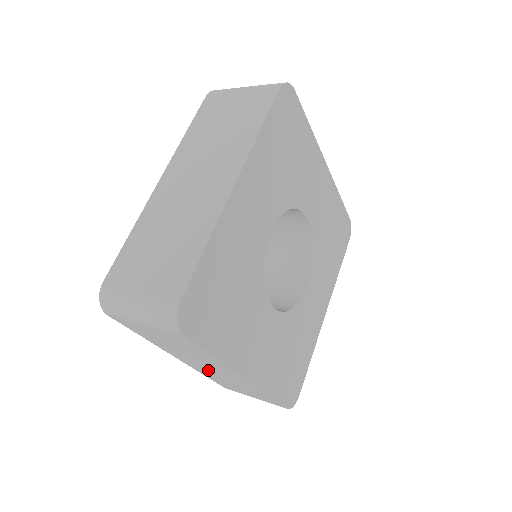
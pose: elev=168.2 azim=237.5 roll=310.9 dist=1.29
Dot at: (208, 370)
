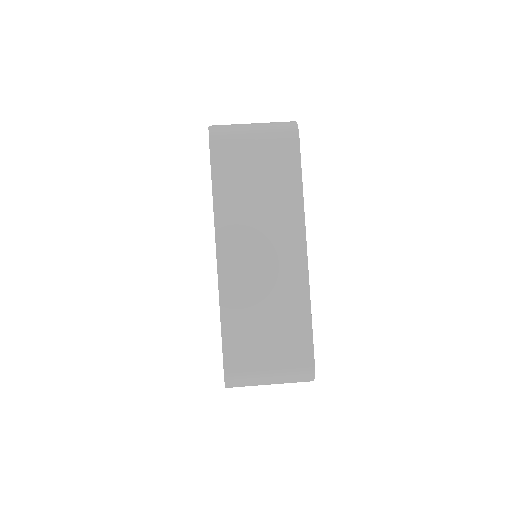
Dot at: occluded
